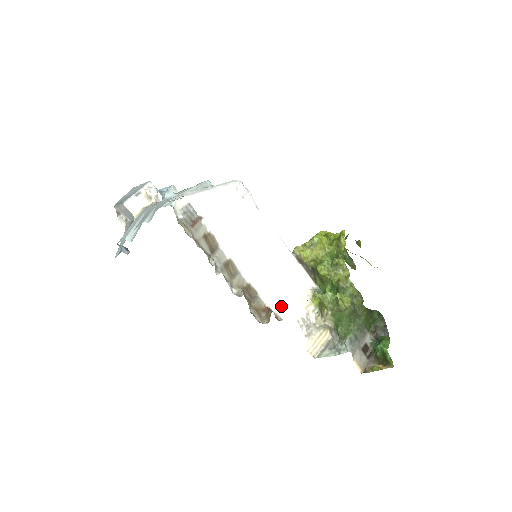
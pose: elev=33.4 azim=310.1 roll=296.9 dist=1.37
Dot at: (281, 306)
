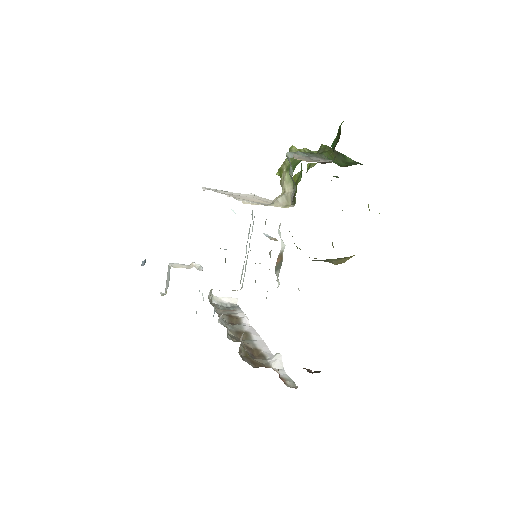
Dot at: occluded
